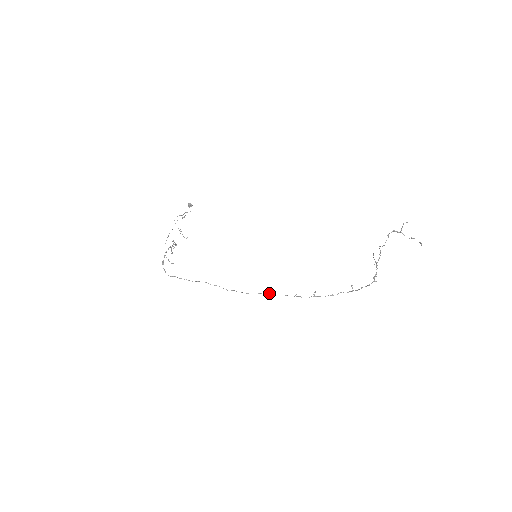
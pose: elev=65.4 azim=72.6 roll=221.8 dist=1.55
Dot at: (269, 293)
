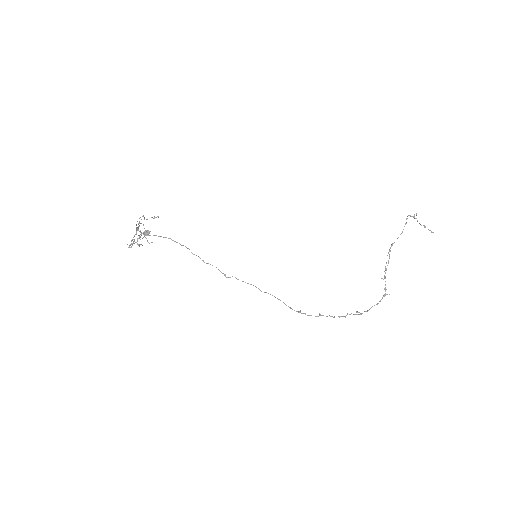
Dot at: (274, 296)
